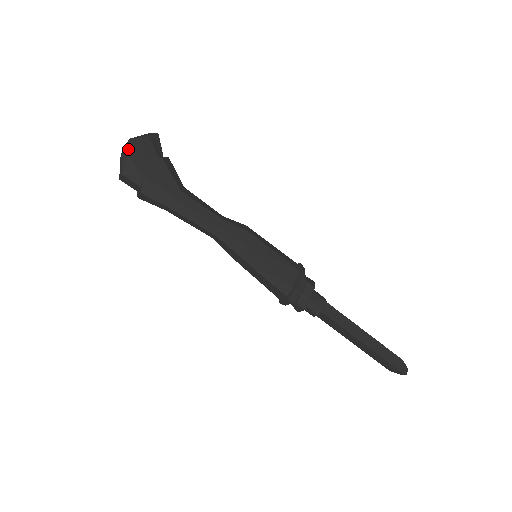
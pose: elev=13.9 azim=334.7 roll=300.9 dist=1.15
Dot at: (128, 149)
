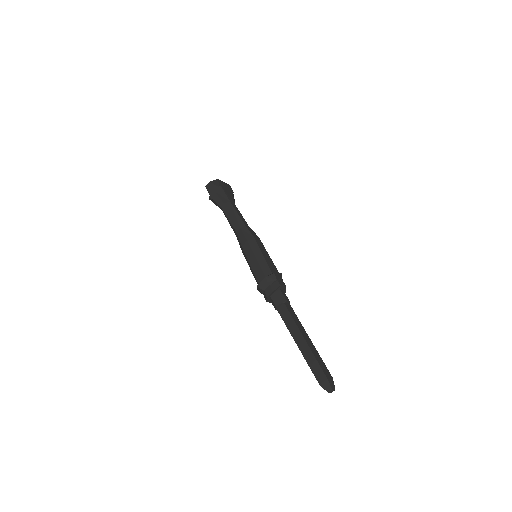
Dot at: occluded
